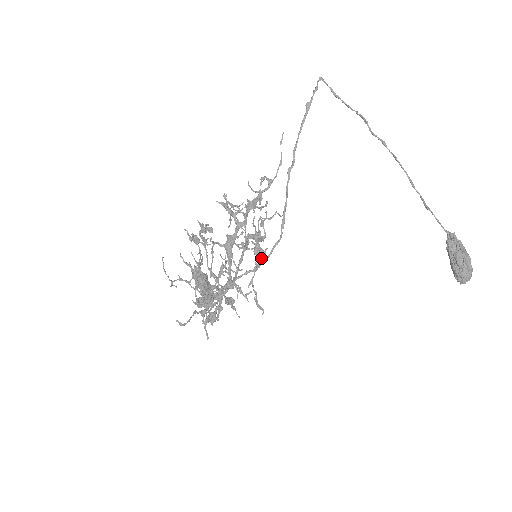
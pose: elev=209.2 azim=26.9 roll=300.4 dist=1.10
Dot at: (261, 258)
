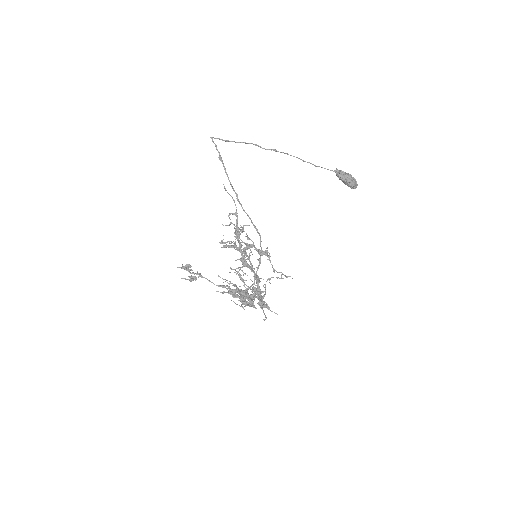
Dot at: (267, 255)
